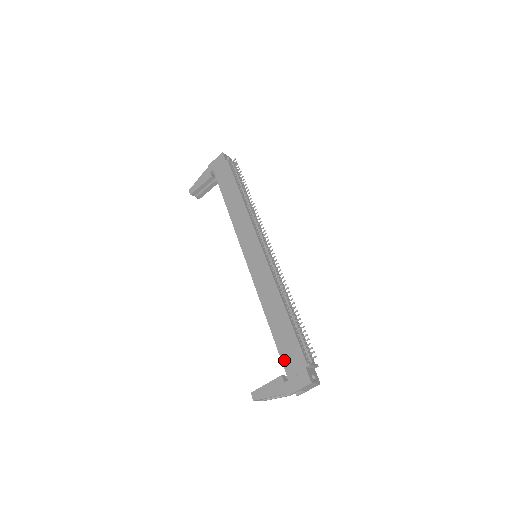
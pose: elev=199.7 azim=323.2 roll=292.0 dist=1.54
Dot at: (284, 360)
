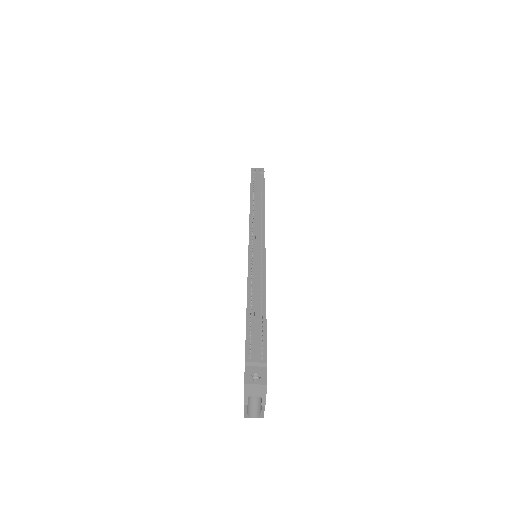
Dot at: occluded
